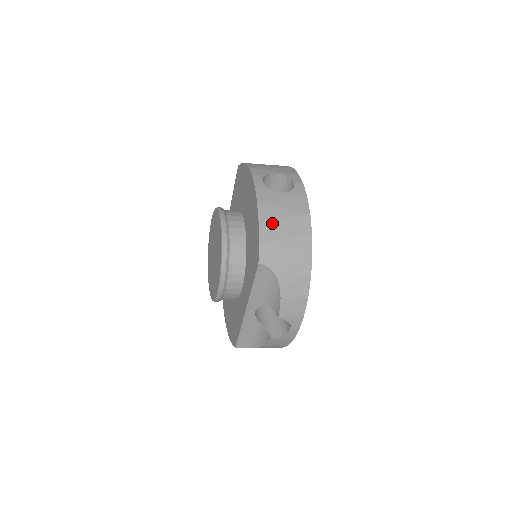
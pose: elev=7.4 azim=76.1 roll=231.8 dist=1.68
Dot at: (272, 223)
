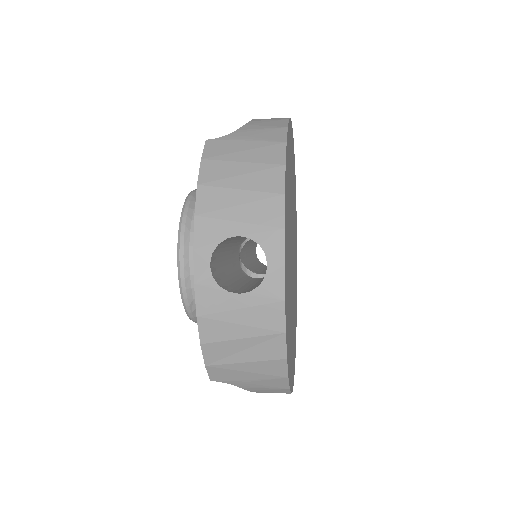
Dot at: (222, 345)
